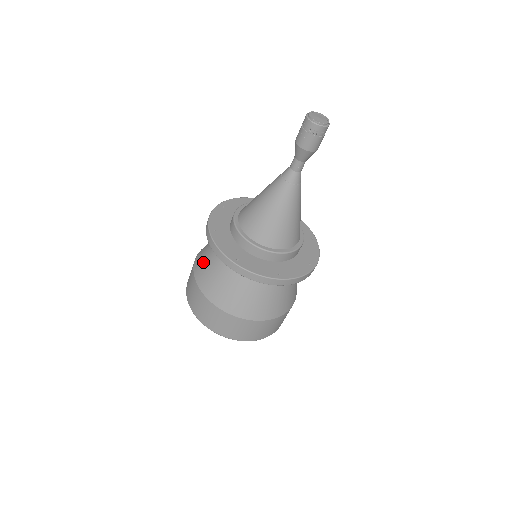
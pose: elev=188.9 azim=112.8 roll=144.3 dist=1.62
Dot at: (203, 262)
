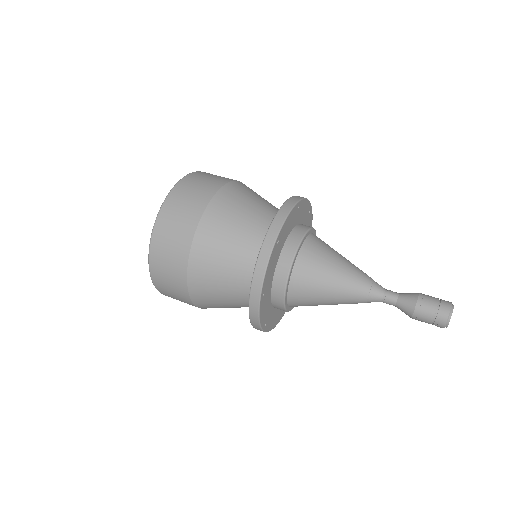
Dot at: (210, 274)
